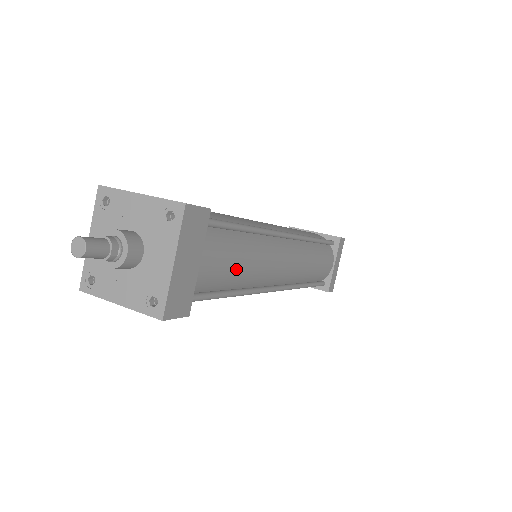
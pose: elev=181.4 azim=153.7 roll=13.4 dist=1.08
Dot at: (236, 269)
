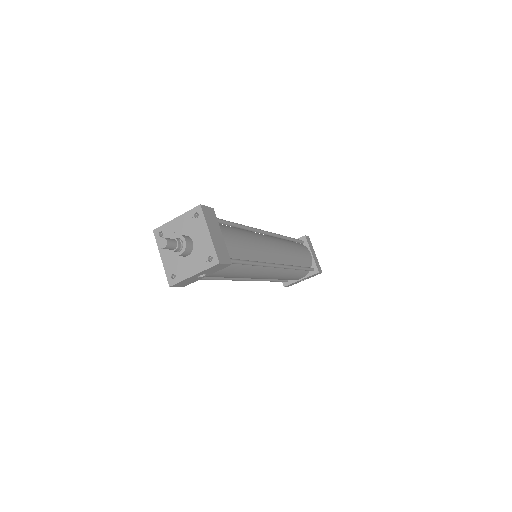
Dot at: (245, 245)
